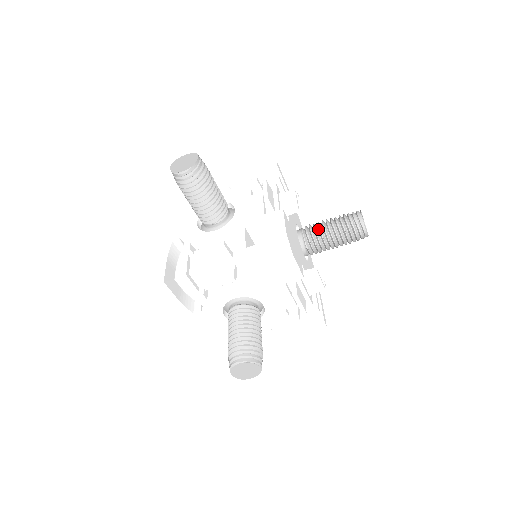
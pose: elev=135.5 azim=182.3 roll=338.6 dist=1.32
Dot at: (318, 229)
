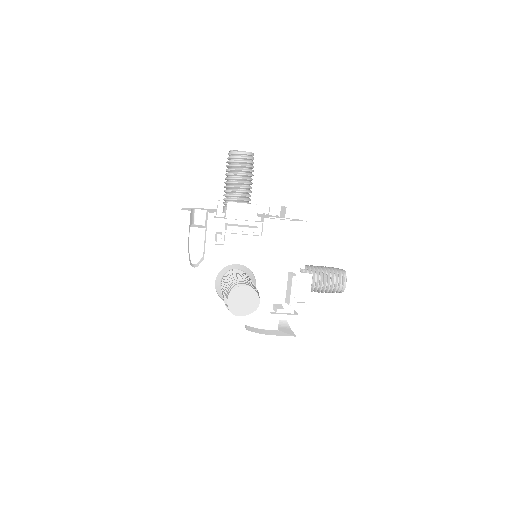
Dot at: (307, 266)
